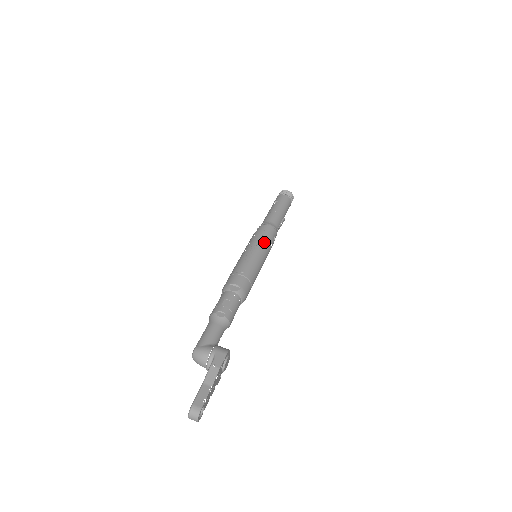
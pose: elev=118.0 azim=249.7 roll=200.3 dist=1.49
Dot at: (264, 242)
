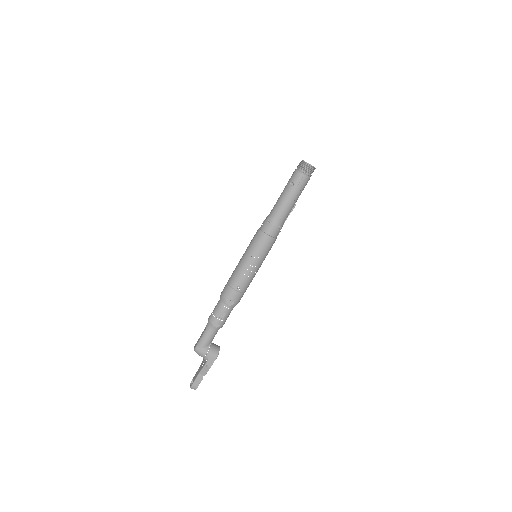
Dot at: (265, 251)
